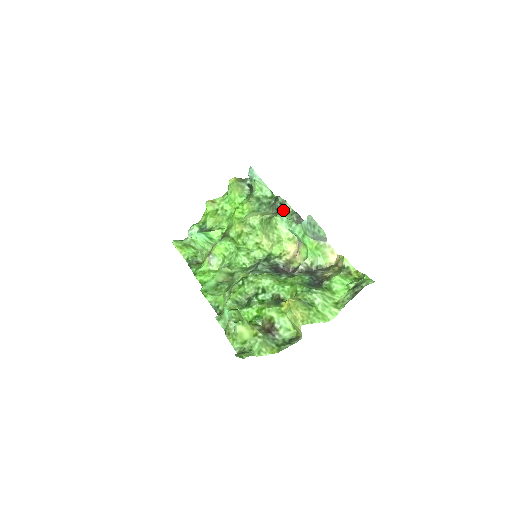
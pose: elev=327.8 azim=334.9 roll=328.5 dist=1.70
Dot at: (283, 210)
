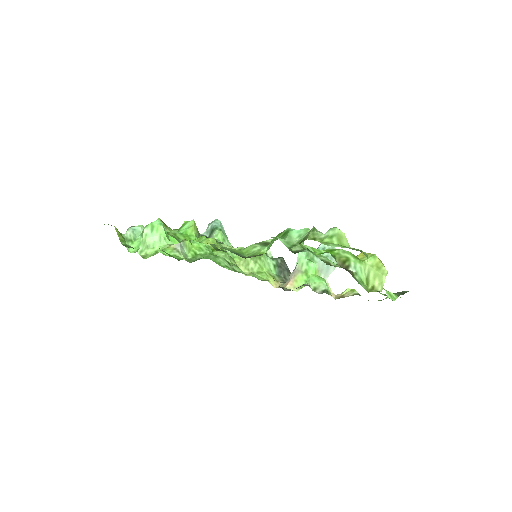
Dot at: occluded
